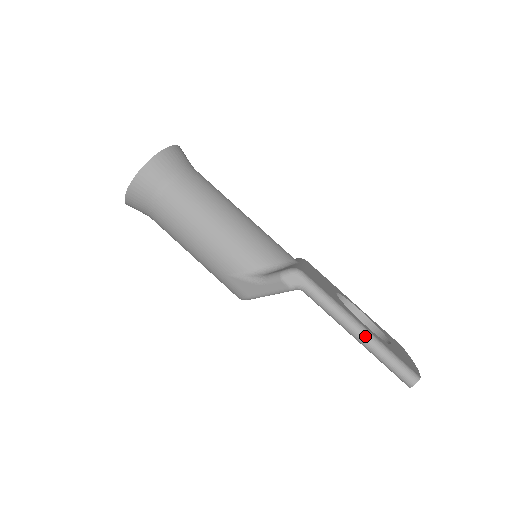
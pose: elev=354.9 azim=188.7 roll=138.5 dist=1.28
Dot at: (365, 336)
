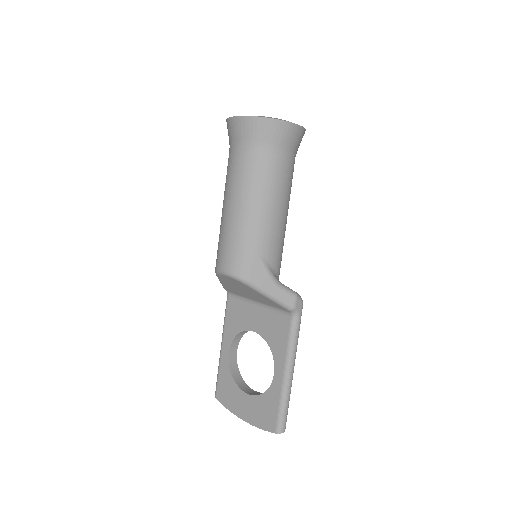
Dot at: (292, 379)
